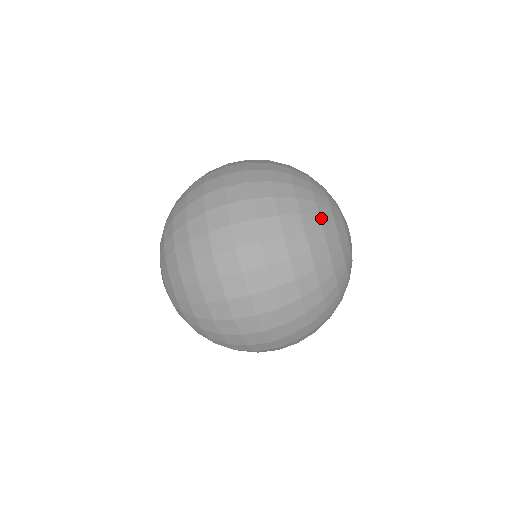
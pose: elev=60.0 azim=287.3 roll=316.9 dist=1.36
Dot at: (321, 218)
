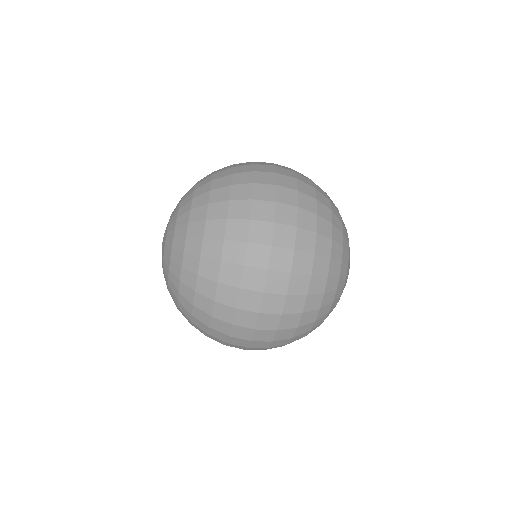
Dot at: occluded
